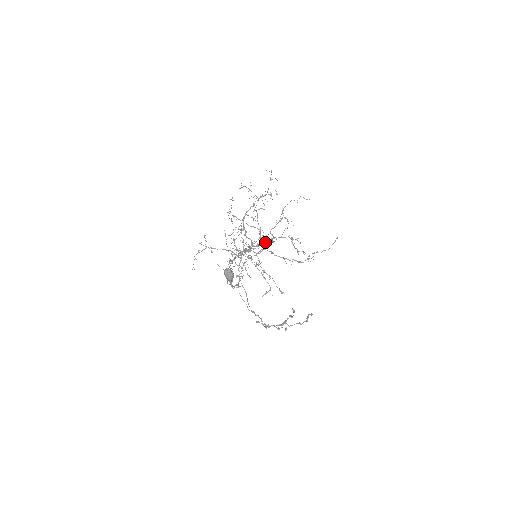
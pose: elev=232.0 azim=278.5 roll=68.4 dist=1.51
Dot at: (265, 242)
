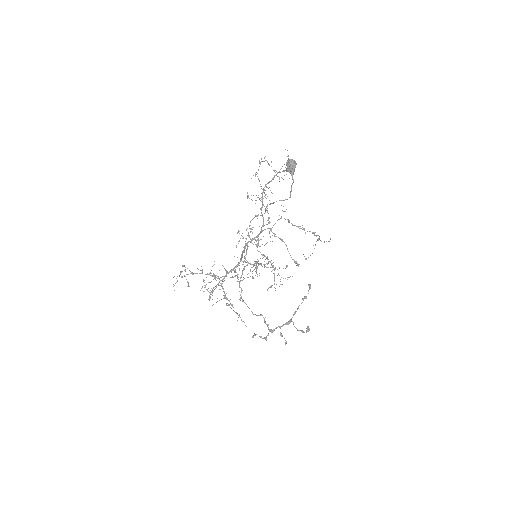
Dot at: occluded
